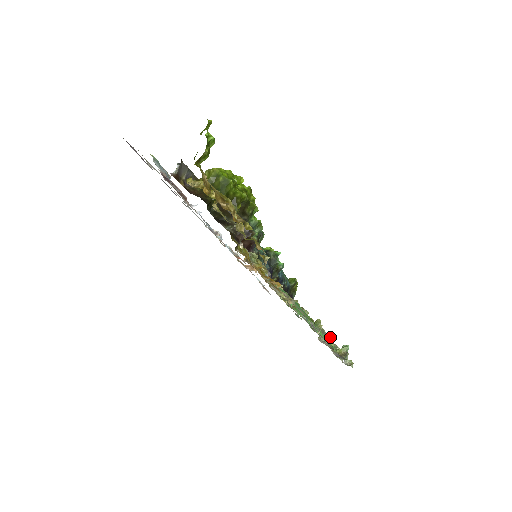
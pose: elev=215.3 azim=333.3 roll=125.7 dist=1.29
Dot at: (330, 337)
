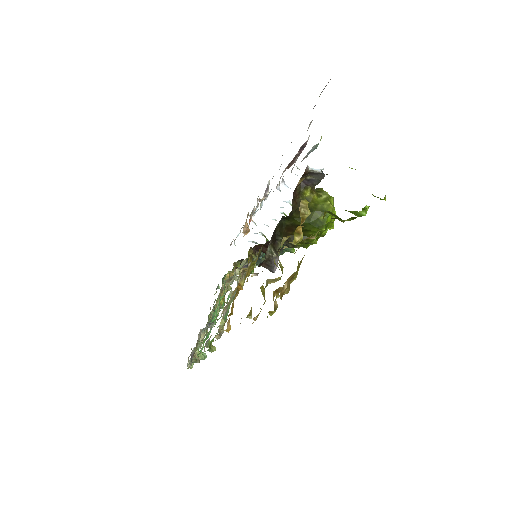
Dot at: occluded
